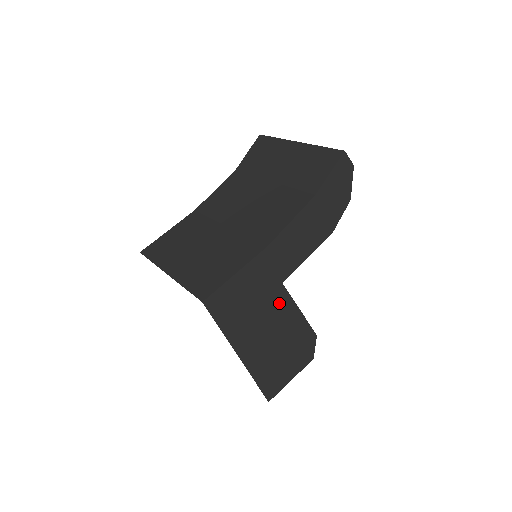
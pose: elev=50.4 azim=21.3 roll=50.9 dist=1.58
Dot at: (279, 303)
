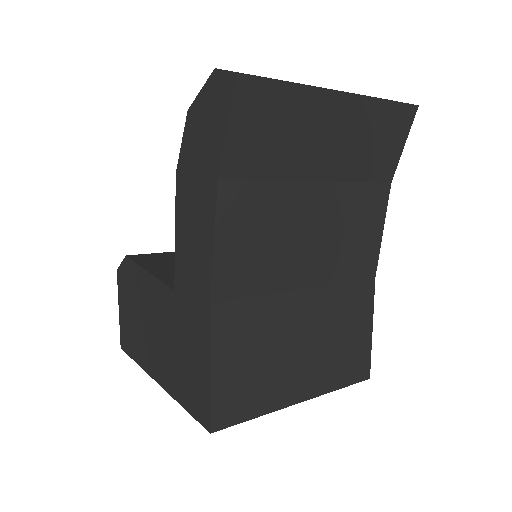
Dot at: occluded
